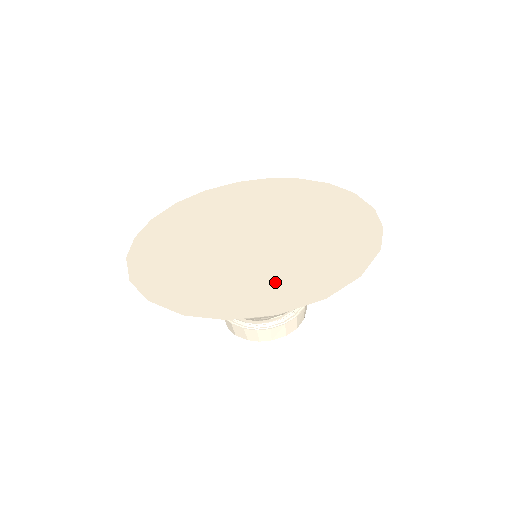
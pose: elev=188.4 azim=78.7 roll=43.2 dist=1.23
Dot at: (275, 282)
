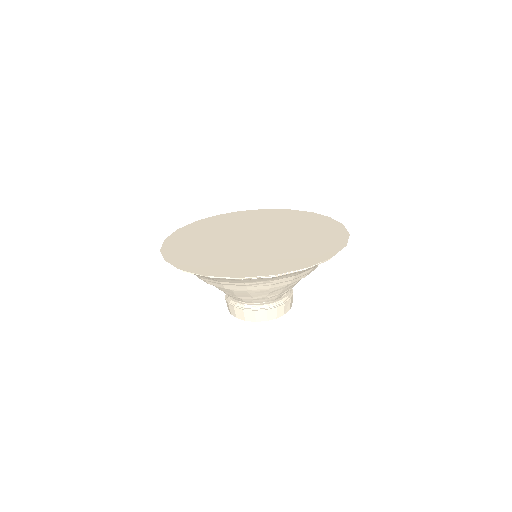
Dot at: (308, 249)
